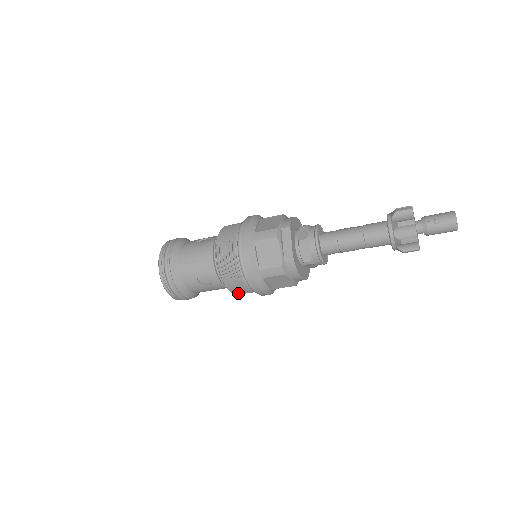
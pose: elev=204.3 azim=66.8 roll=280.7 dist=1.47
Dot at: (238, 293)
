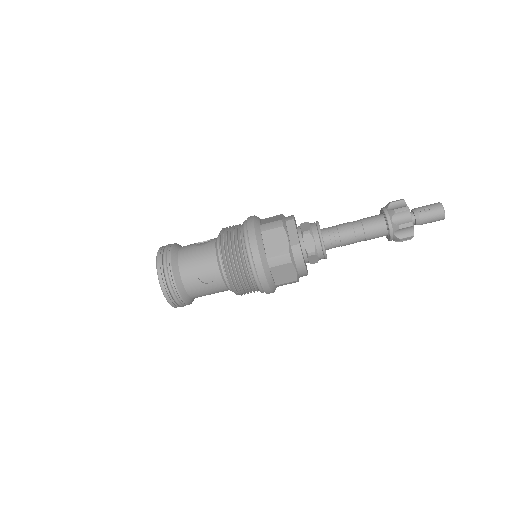
Dot at: (239, 292)
